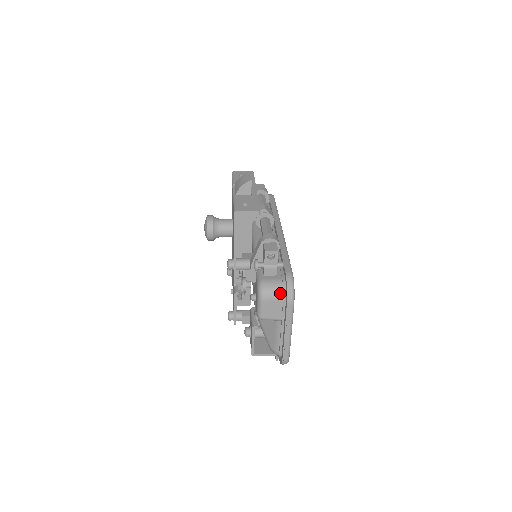
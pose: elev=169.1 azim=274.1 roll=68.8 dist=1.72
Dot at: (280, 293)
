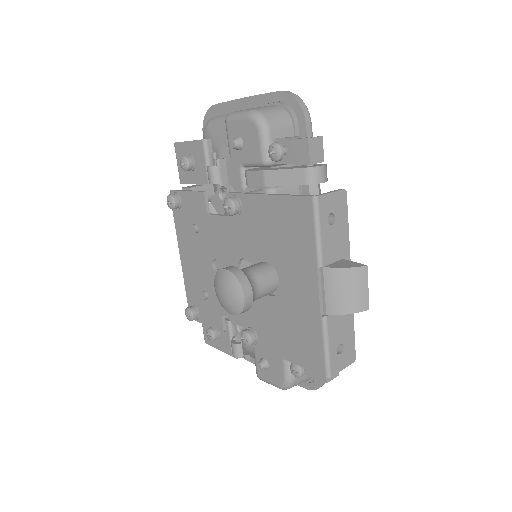
Dot at: (304, 382)
